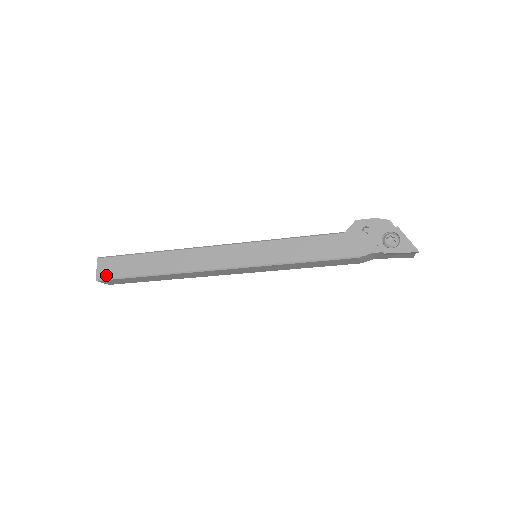
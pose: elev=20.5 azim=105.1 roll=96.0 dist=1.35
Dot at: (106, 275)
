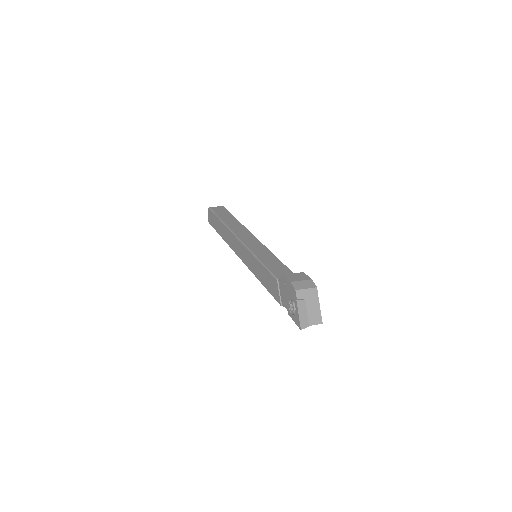
Dot at: (210, 222)
